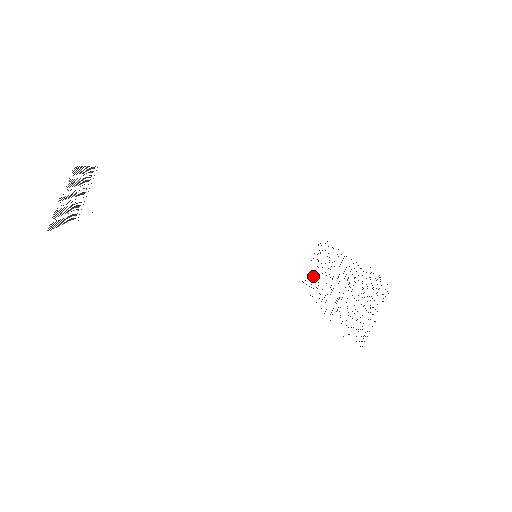
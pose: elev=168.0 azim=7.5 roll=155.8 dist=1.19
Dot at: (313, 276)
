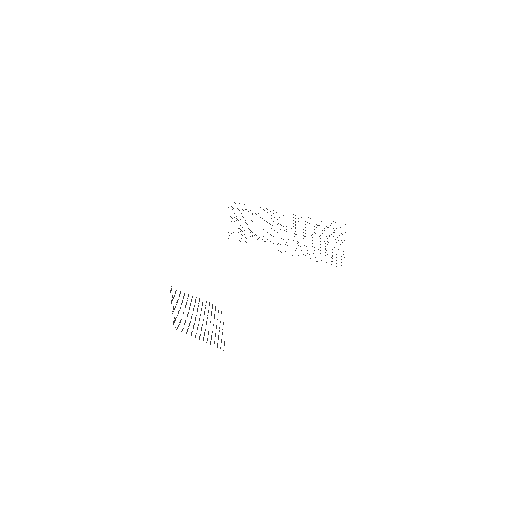
Dot at: occluded
